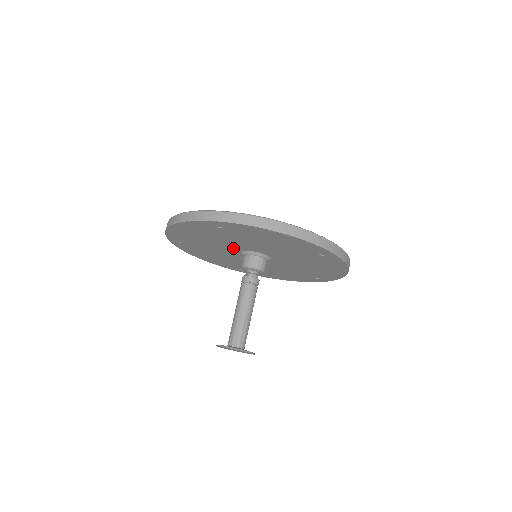
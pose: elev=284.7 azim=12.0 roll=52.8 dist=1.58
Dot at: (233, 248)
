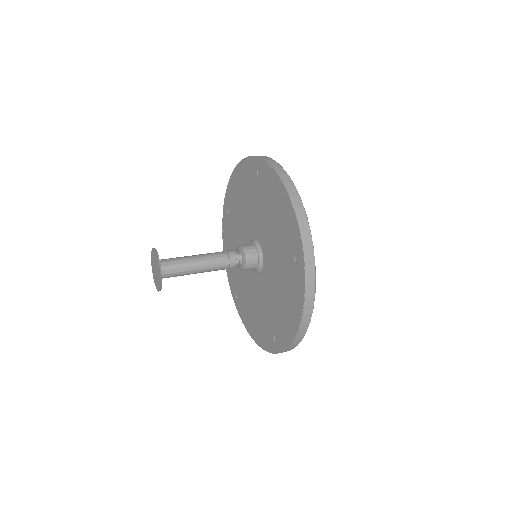
Dot at: occluded
